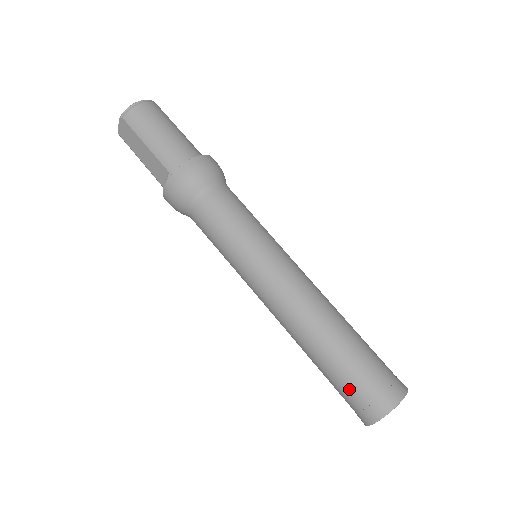
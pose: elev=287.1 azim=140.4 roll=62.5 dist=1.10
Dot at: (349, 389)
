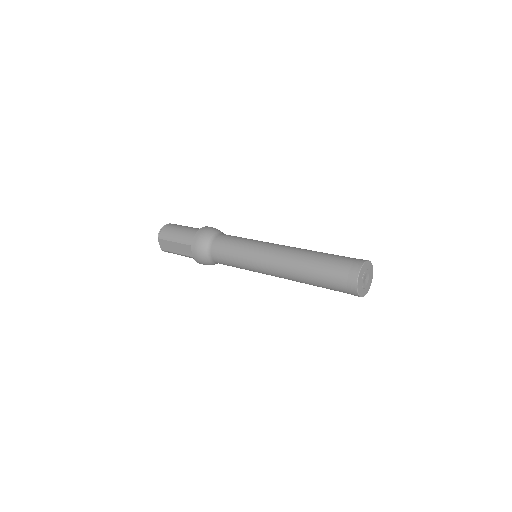
Dot at: (333, 280)
